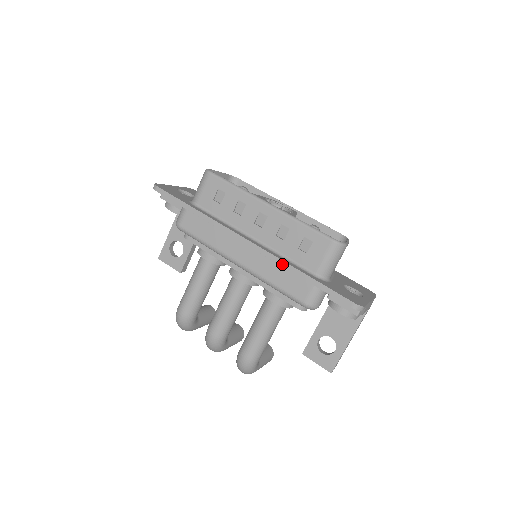
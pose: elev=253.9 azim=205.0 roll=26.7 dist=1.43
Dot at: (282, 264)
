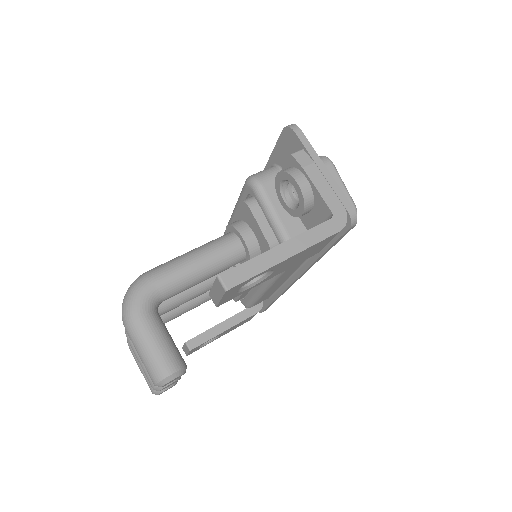
Dot at: occluded
